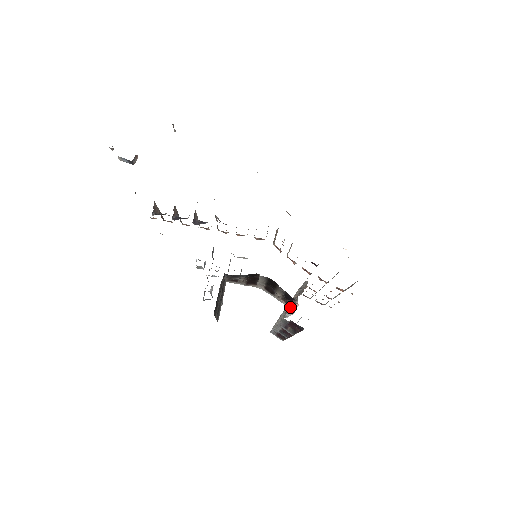
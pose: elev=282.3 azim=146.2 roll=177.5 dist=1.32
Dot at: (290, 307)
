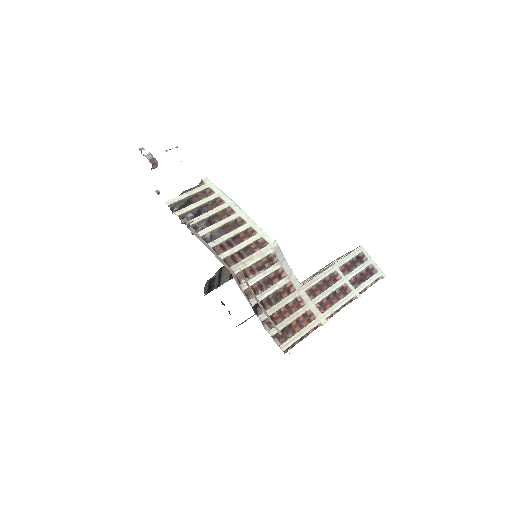
Dot at: occluded
